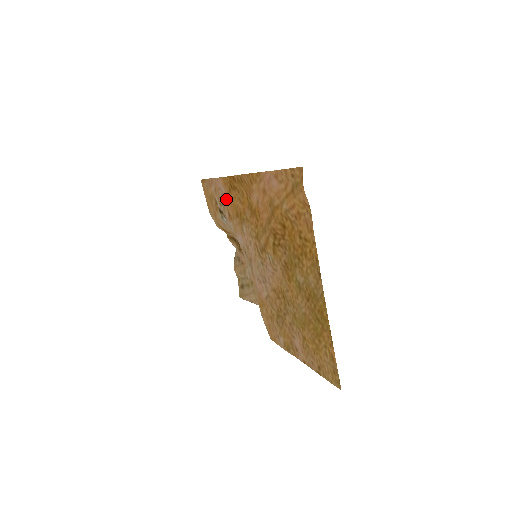
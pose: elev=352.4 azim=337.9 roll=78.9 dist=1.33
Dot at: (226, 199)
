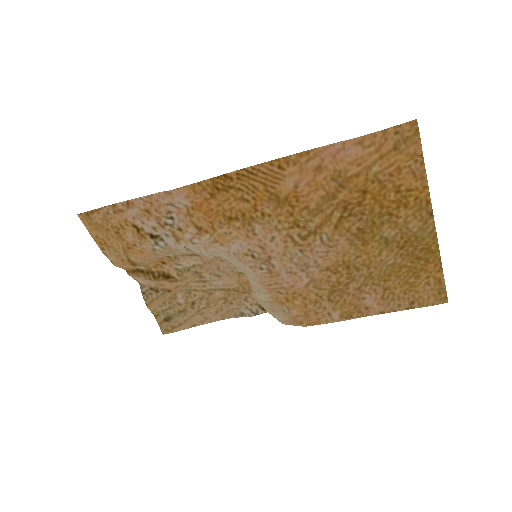
Dot at: (188, 212)
